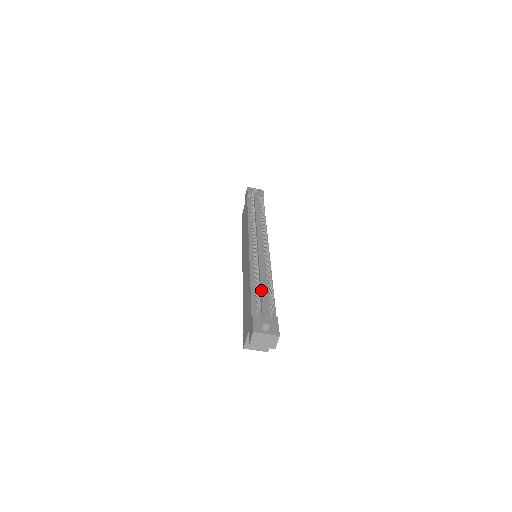
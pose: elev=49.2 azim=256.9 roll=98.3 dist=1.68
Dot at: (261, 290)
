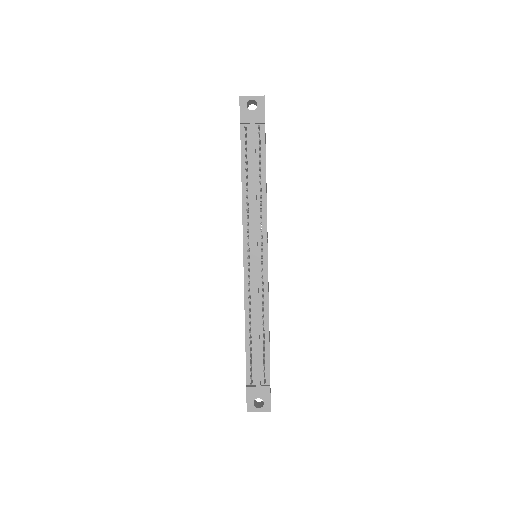
Dot at: (255, 350)
